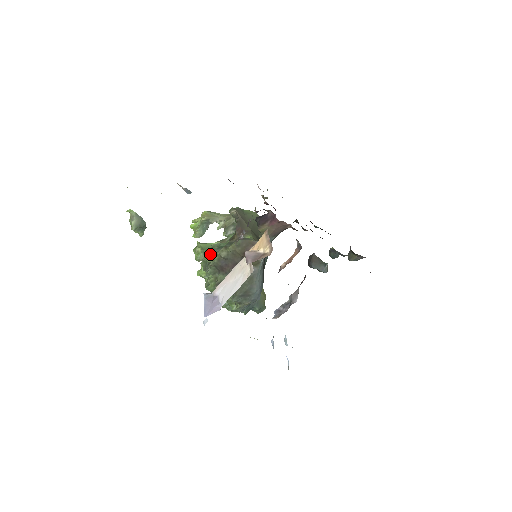
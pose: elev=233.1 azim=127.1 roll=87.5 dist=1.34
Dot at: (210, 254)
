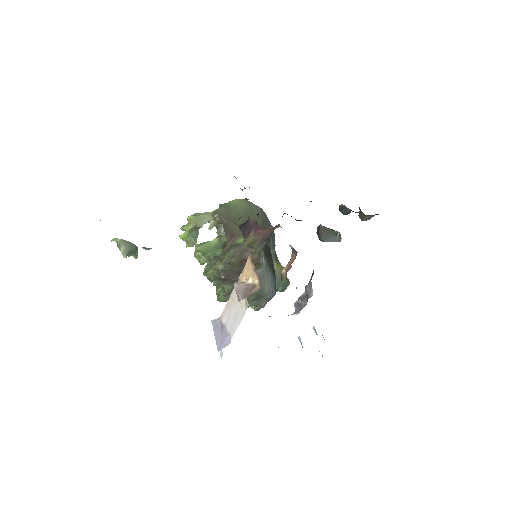
Dot at: (208, 265)
